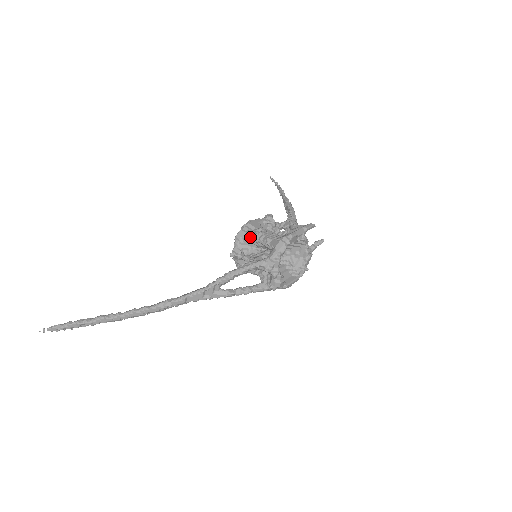
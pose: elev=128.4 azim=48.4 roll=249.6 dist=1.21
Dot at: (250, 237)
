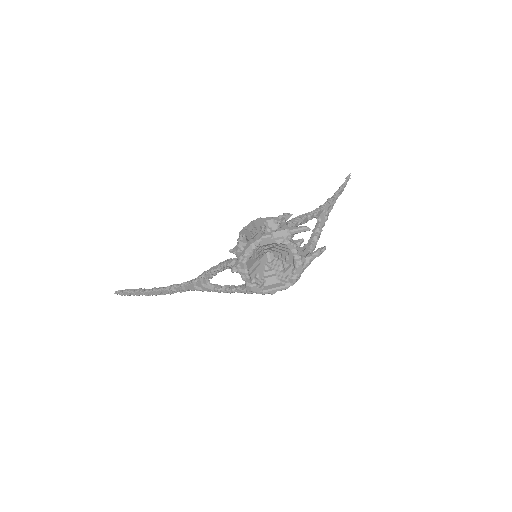
Dot at: (246, 235)
